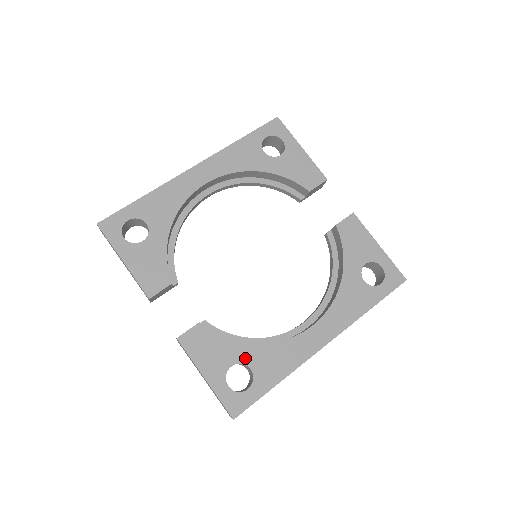
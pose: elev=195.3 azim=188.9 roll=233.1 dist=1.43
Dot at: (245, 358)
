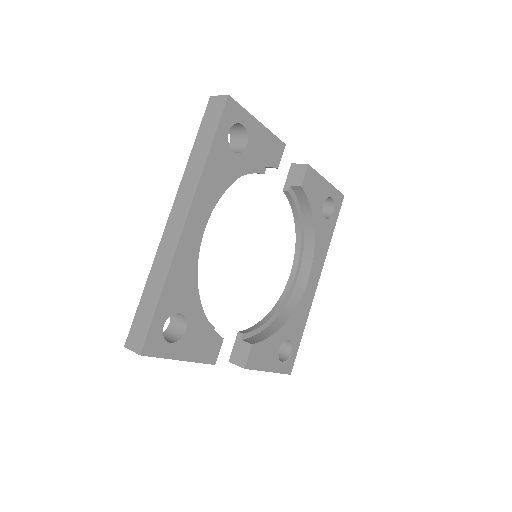
Dot at: (284, 337)
